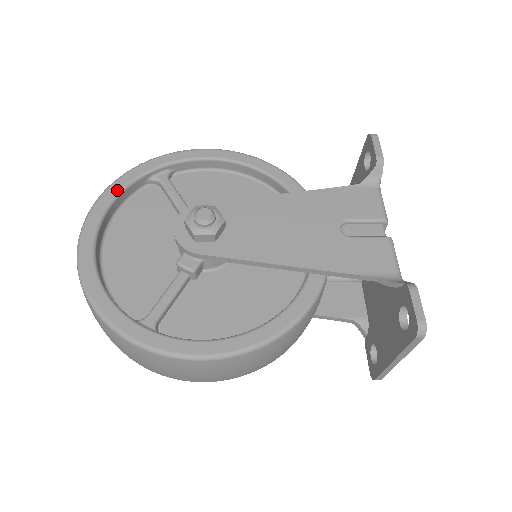
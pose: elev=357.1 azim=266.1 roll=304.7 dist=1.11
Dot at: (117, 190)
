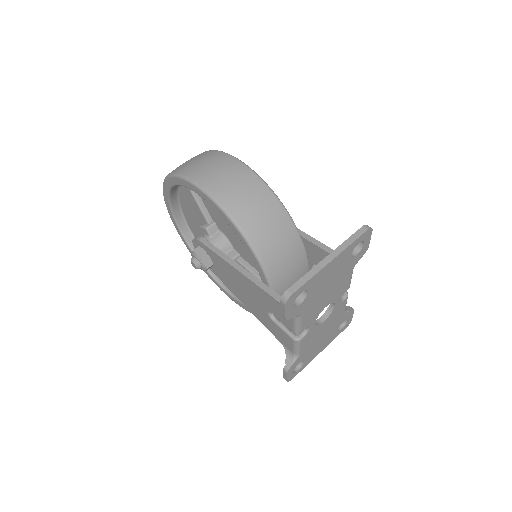
Dot at: (168, 189)
